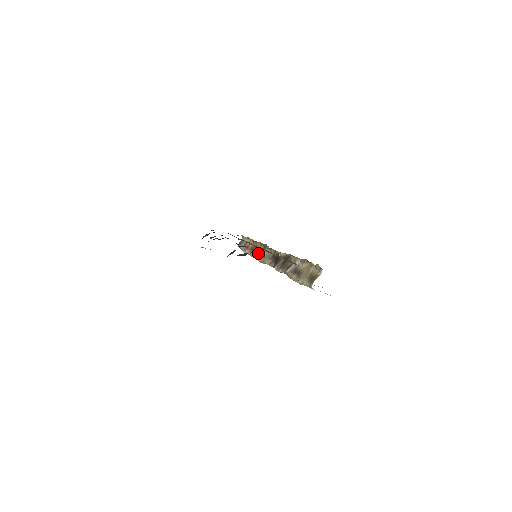
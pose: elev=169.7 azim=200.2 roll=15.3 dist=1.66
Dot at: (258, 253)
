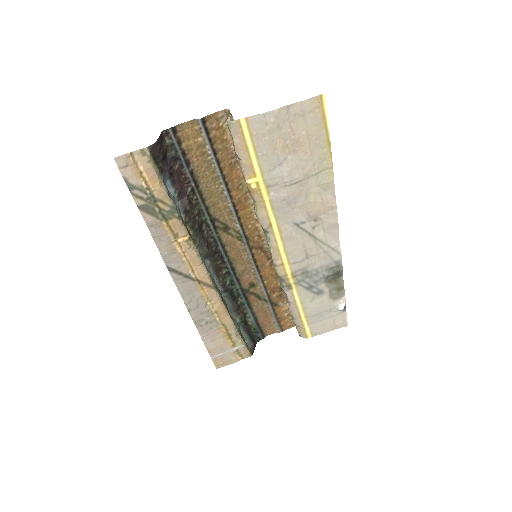
Dot at: (193, 186)
